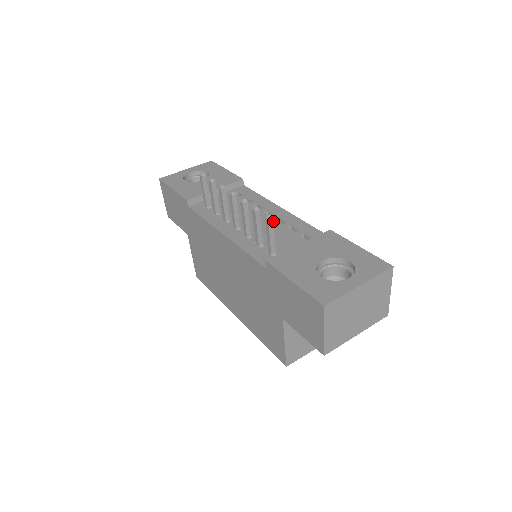
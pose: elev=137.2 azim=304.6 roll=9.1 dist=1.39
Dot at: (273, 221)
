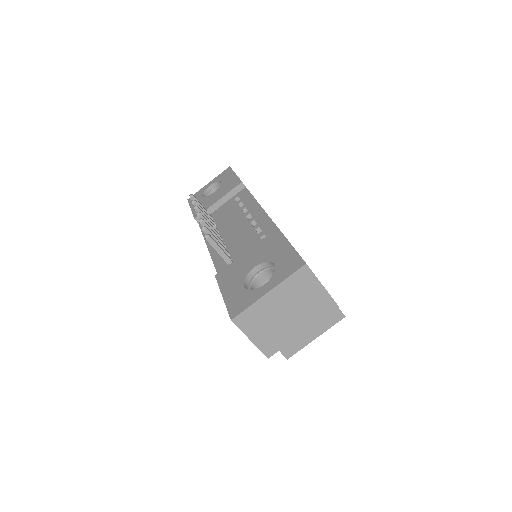
Dot at: (248, 225)
